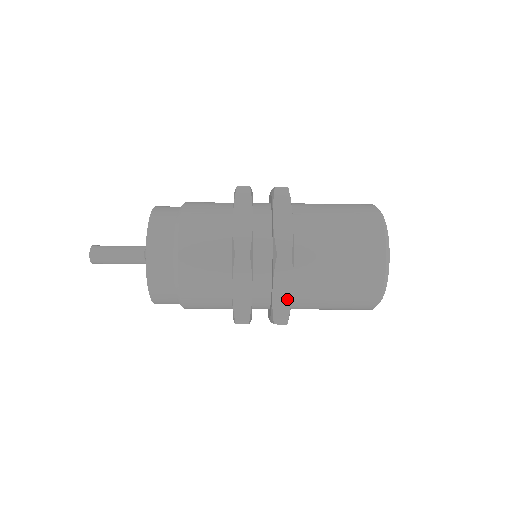
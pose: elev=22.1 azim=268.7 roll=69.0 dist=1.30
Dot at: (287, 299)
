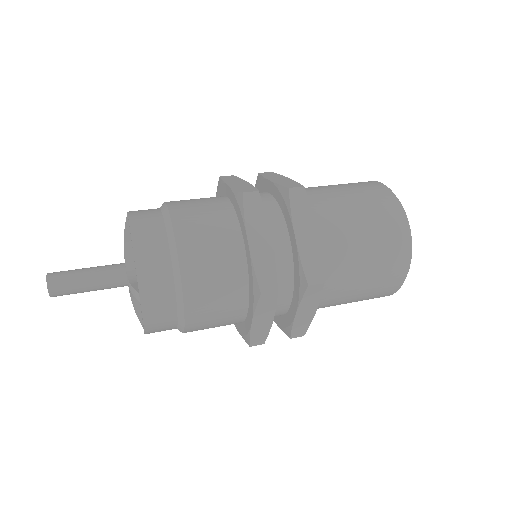
Dot at: (309, 318)
